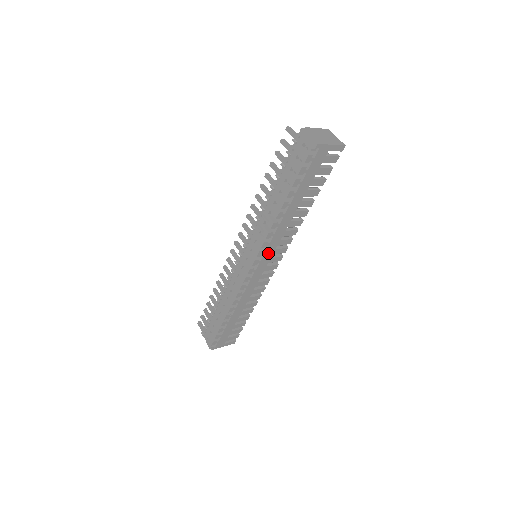
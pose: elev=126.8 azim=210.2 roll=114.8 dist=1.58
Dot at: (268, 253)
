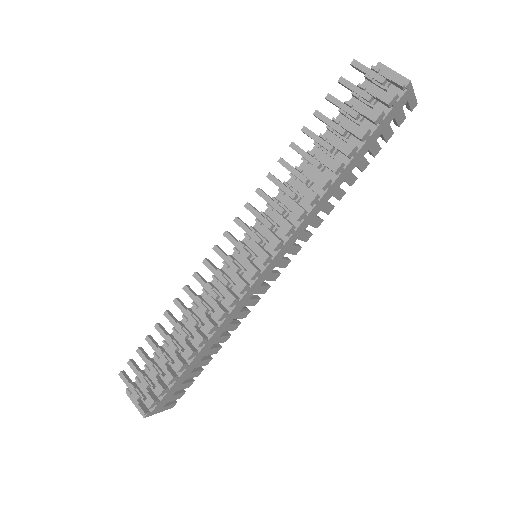
Dot at: (284, 248)
